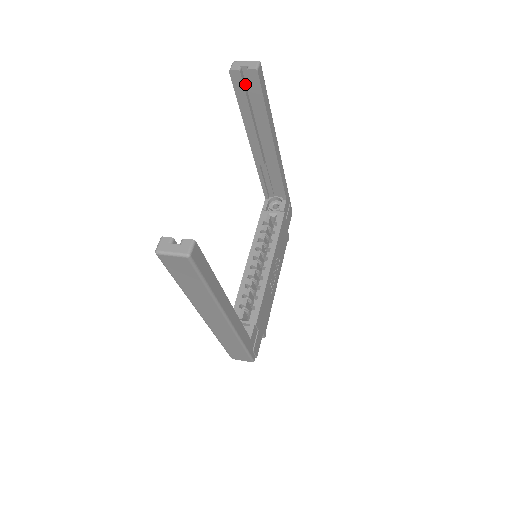
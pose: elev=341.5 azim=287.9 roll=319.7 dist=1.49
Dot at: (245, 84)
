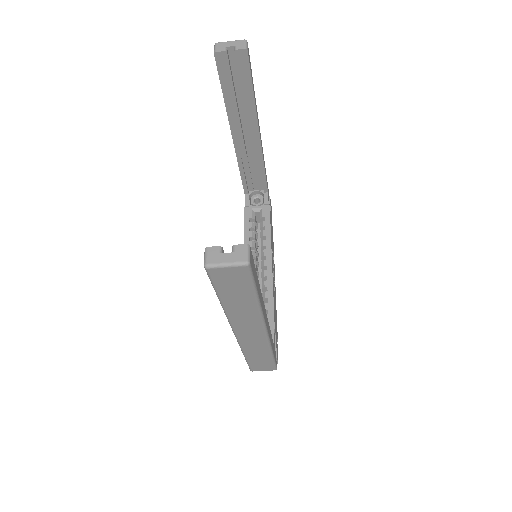
Dot at: (230, 67)
